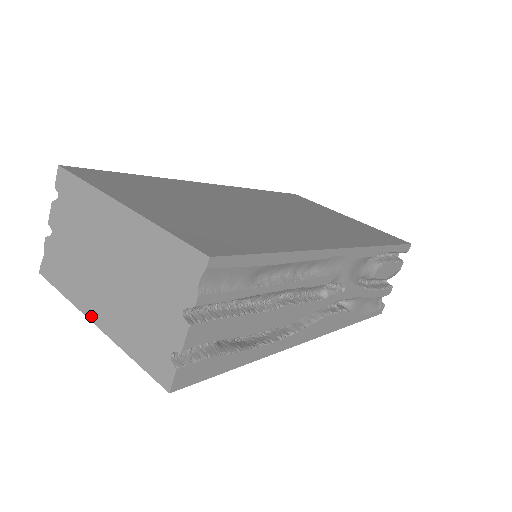
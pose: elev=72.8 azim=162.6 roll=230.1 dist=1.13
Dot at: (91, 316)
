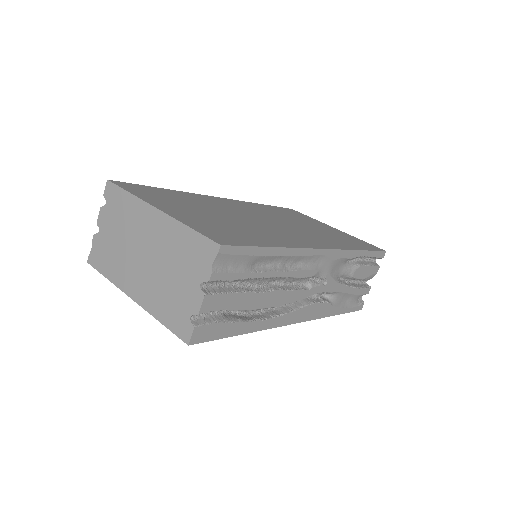
Dot at: (129, 293)
